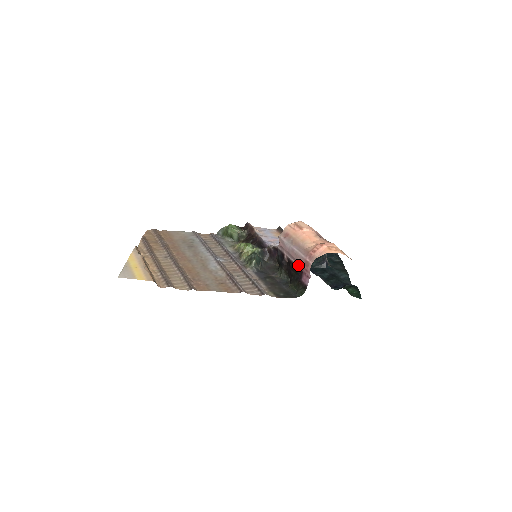
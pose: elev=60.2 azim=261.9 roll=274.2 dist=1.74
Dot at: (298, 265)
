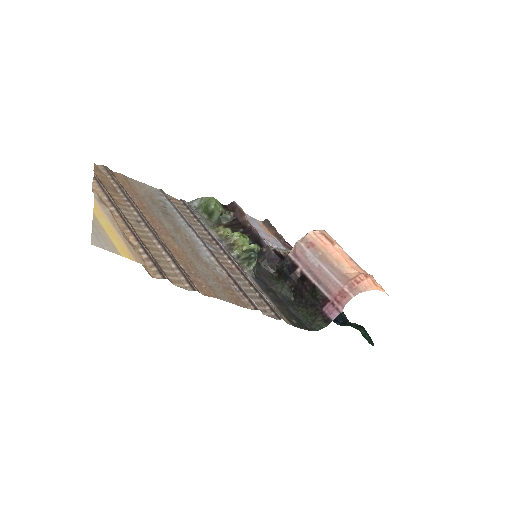
Dot at: (322, 289)
